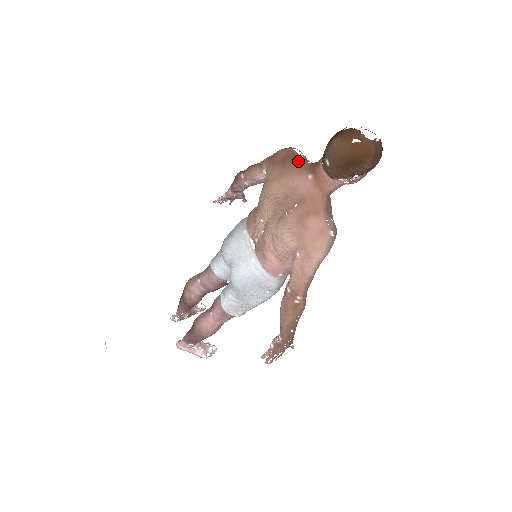
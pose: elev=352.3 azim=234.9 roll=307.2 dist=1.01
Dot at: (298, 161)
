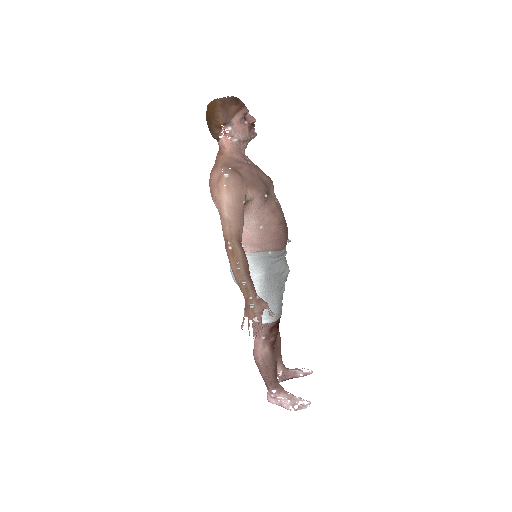
Dot at: occluded
